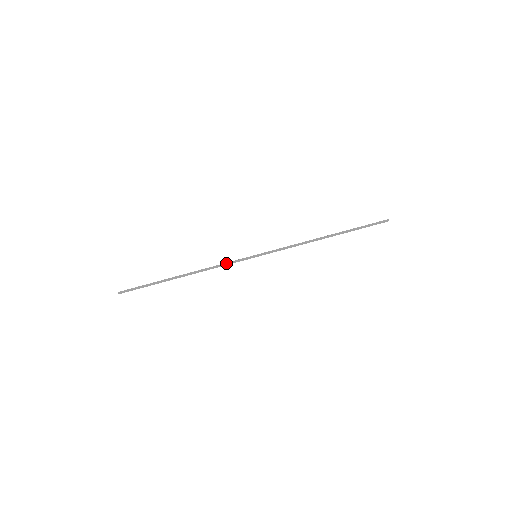
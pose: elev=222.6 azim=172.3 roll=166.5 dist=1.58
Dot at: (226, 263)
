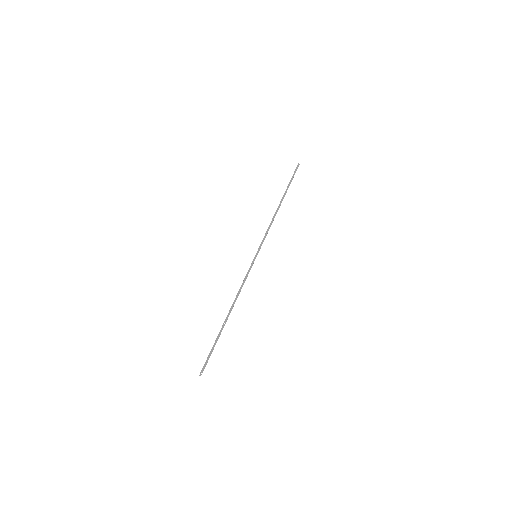
Dot at: (244, 279)
